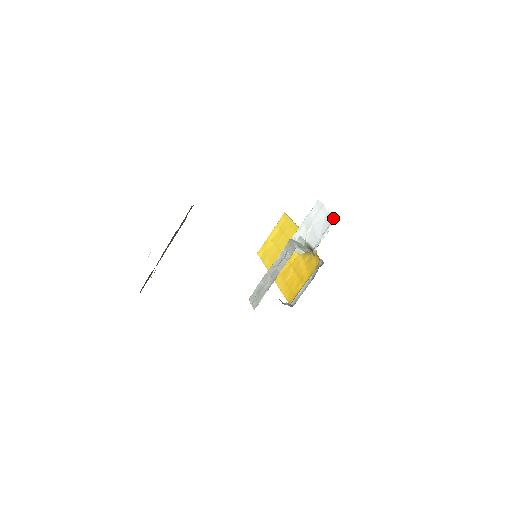
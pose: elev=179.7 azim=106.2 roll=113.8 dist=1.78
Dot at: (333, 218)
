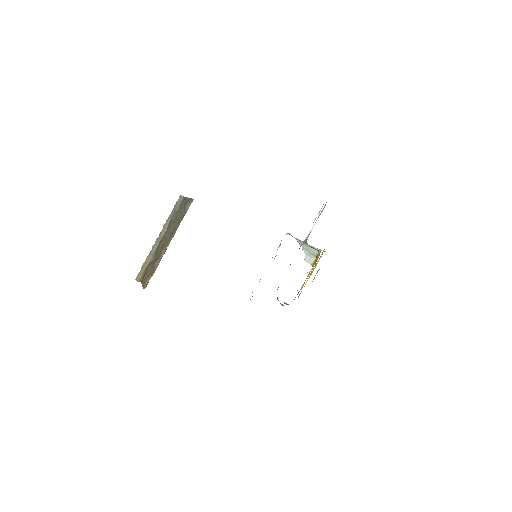
Dot at: occluded
